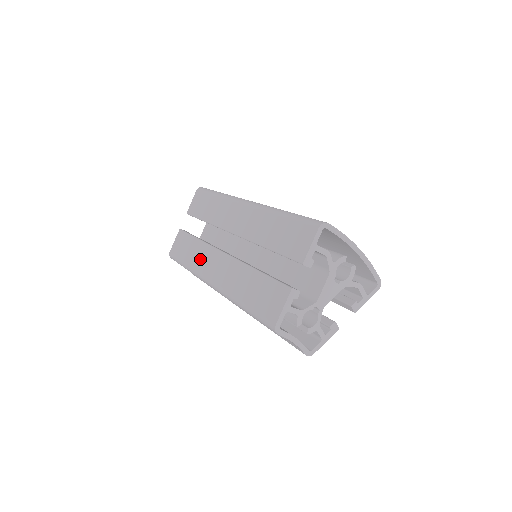
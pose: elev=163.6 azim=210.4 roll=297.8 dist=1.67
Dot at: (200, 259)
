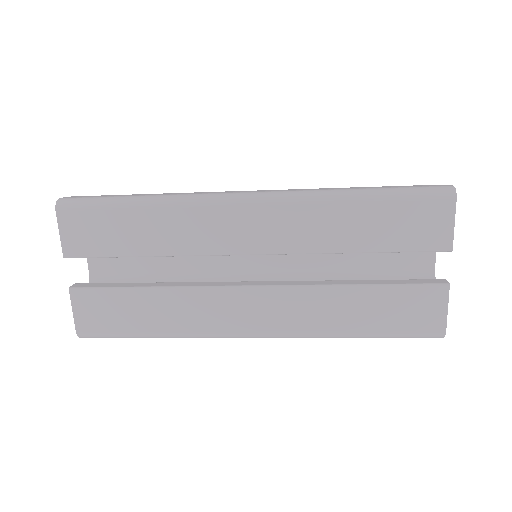
Dot at: (193, 314)
